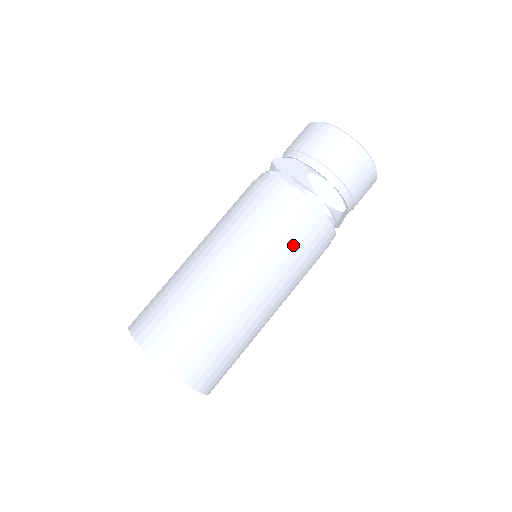
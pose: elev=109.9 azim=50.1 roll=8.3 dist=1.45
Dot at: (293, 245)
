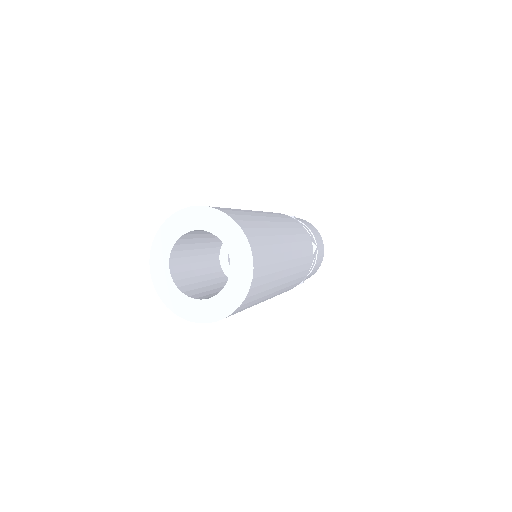
Dot at: (298, 232)
